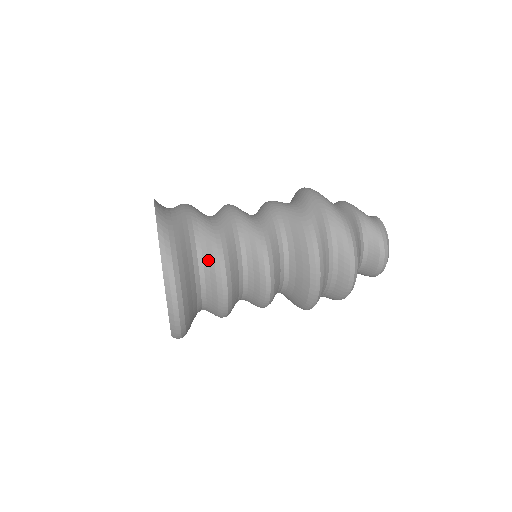
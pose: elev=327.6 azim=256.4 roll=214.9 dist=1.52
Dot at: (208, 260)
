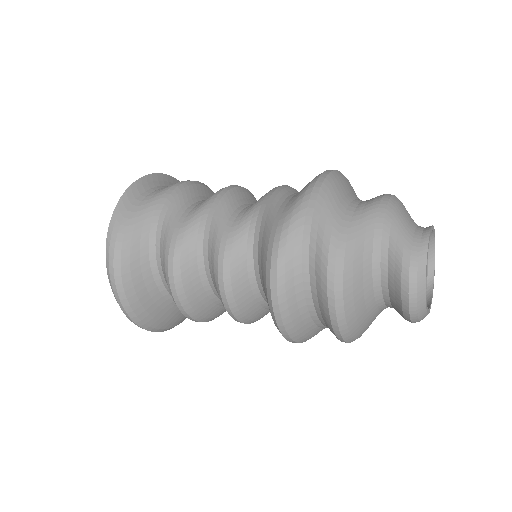
Dot at: (163, 263)
